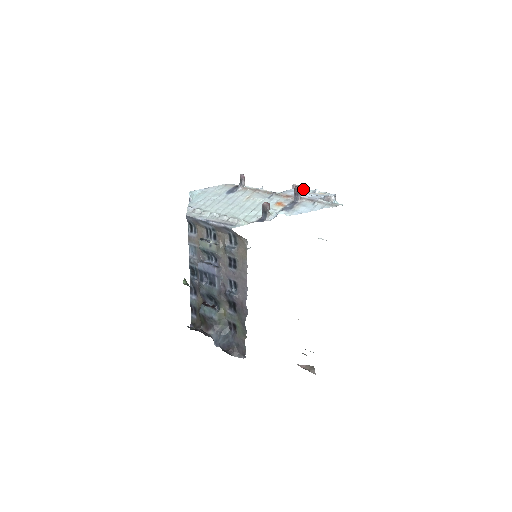
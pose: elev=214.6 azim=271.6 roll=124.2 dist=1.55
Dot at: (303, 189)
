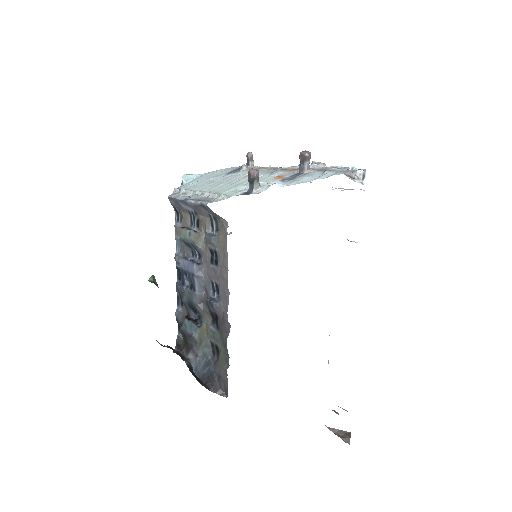
Dot at: occluded
